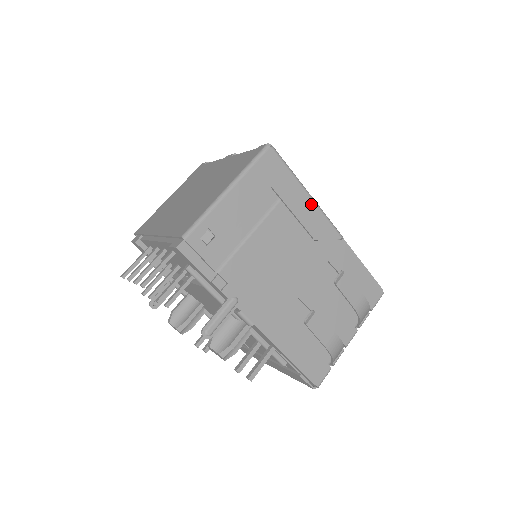
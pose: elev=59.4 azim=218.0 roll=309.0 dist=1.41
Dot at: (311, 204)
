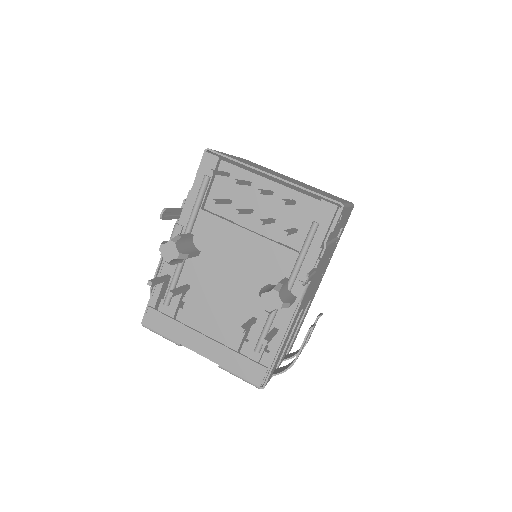
Dot at: (331, 257)
